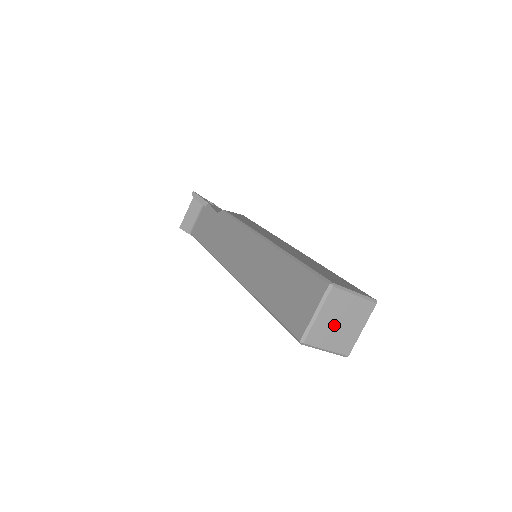
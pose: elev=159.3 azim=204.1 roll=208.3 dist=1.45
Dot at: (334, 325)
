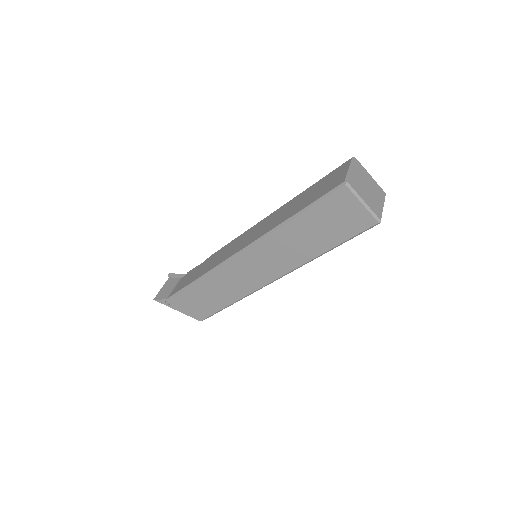
Dot at: (364, 186)
